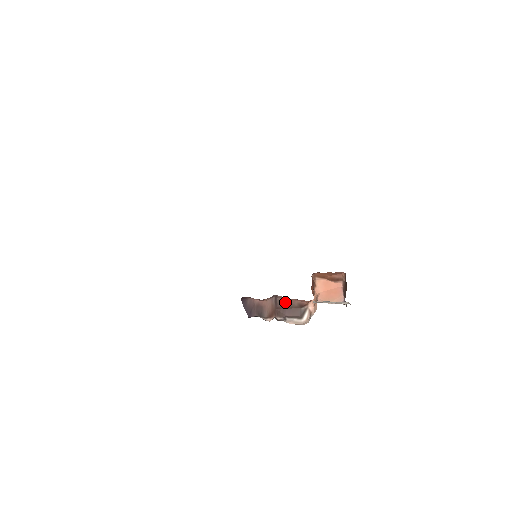
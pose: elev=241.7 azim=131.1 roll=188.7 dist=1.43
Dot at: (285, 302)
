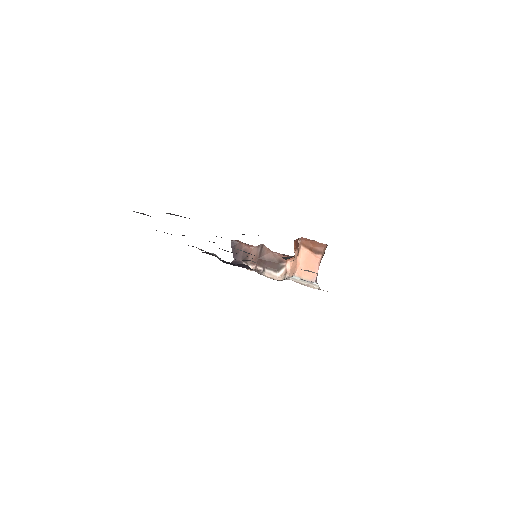
Dot at: (268, 254)
